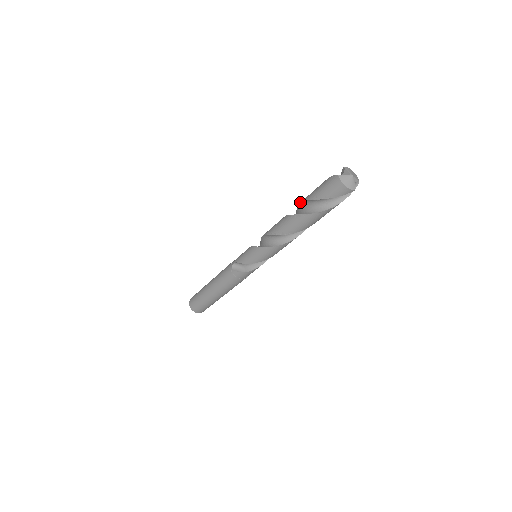
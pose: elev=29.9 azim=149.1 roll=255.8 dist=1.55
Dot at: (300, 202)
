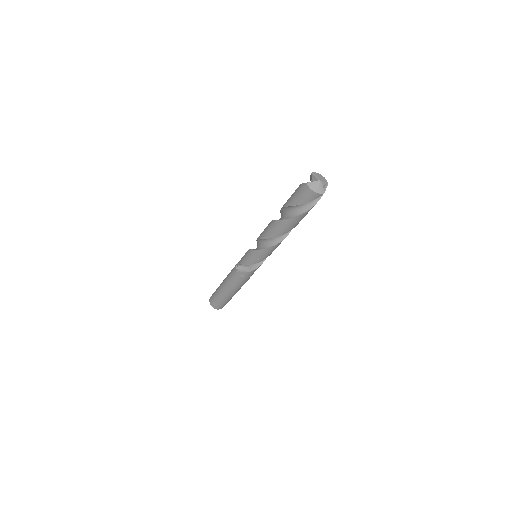
Dot at: (281, 208)
